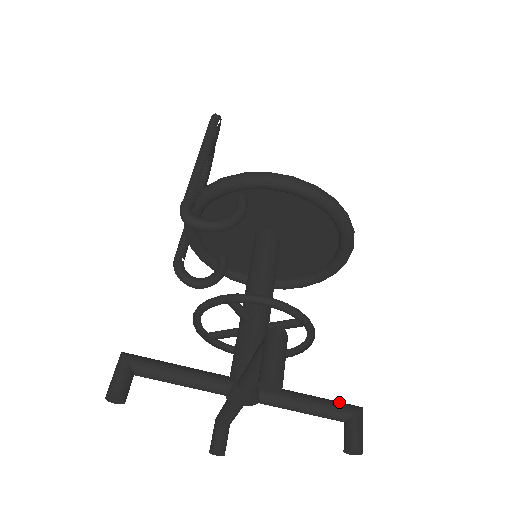
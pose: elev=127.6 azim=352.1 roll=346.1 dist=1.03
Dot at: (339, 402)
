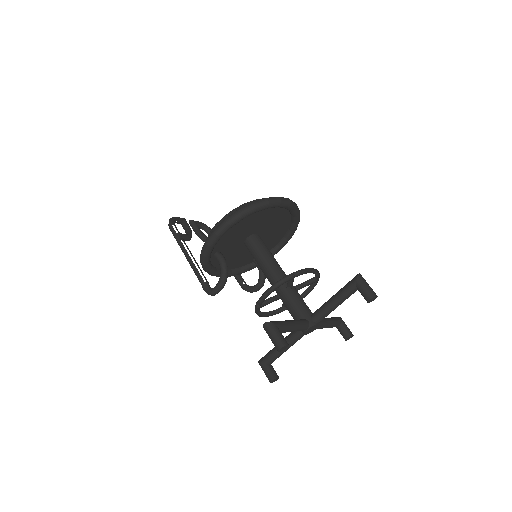
Dot at: (346, 285)
